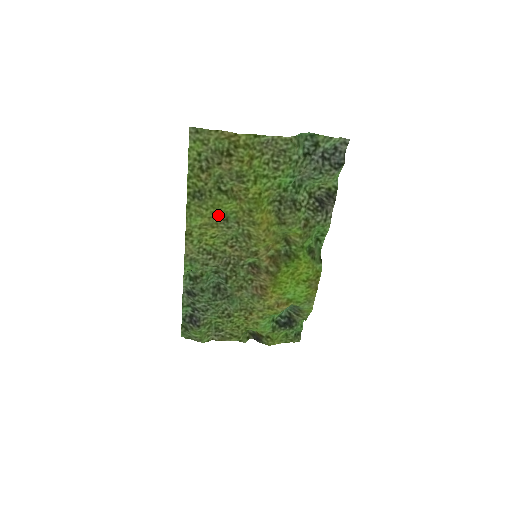
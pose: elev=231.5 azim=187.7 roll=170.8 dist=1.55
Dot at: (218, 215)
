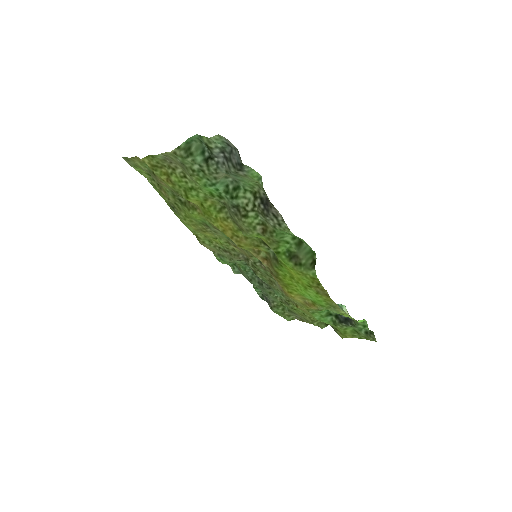
Dot at: (198, 222)
